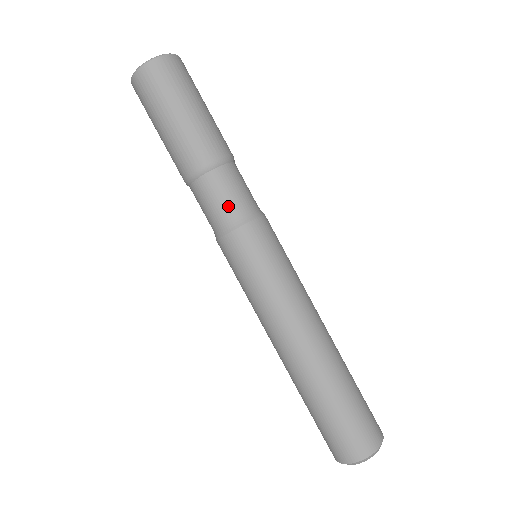
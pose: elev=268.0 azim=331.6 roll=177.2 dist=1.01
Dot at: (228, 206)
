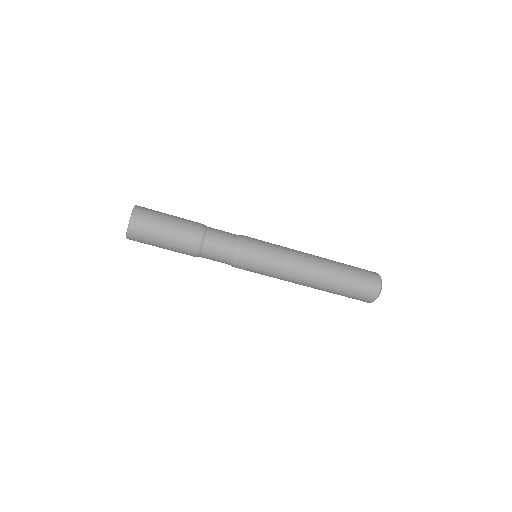
Dot at: occluded
